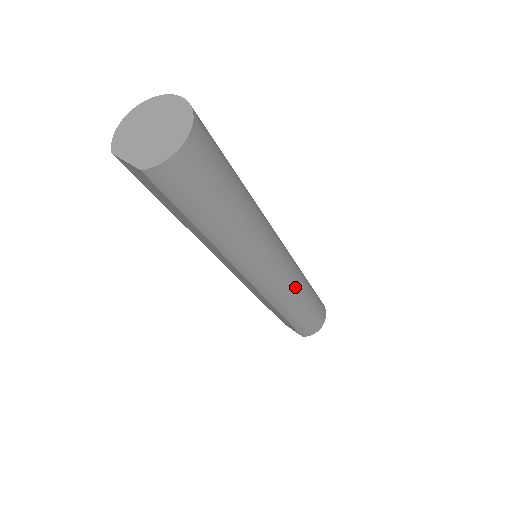
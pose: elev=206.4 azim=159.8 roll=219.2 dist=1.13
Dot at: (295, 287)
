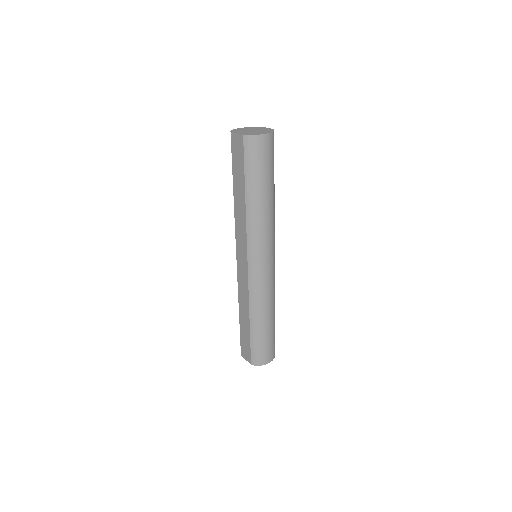
Dot at: (269, 293)
